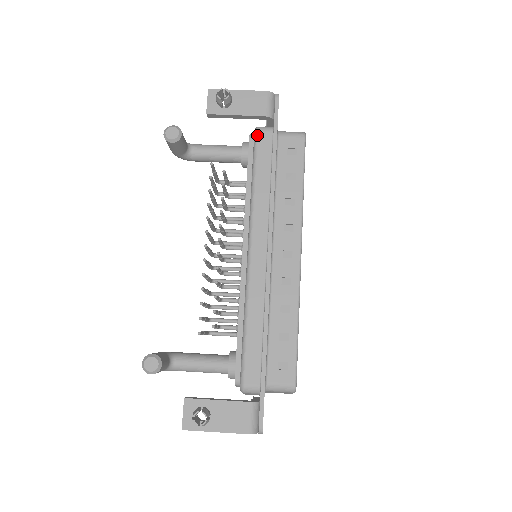
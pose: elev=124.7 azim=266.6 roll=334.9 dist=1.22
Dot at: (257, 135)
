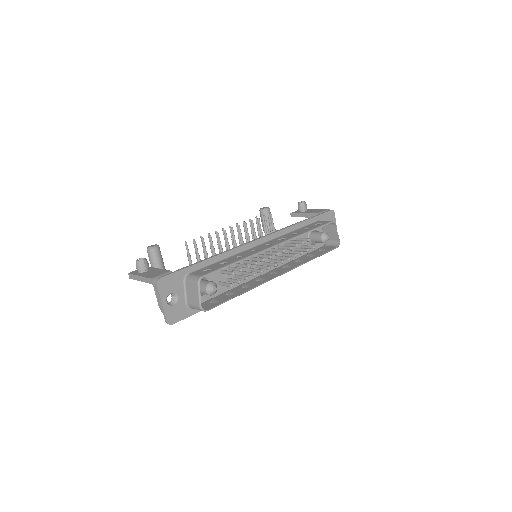
Dot at: occluded
